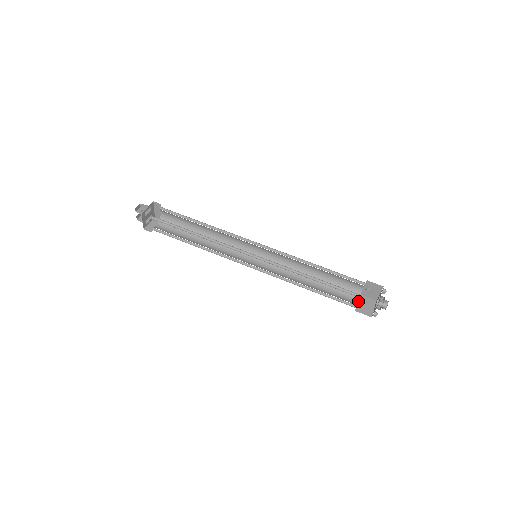
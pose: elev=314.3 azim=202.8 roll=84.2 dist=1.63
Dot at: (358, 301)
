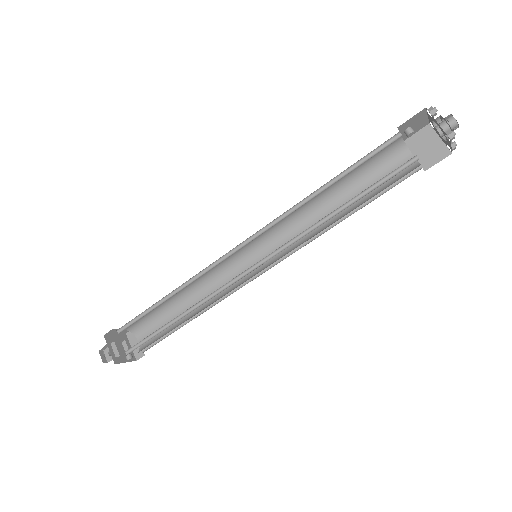
Dot at: (412, 154)
